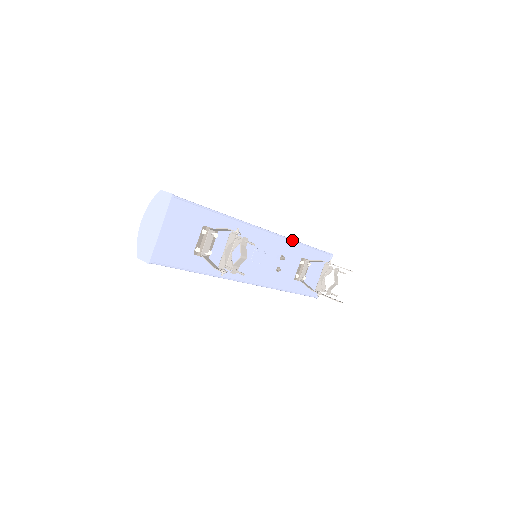
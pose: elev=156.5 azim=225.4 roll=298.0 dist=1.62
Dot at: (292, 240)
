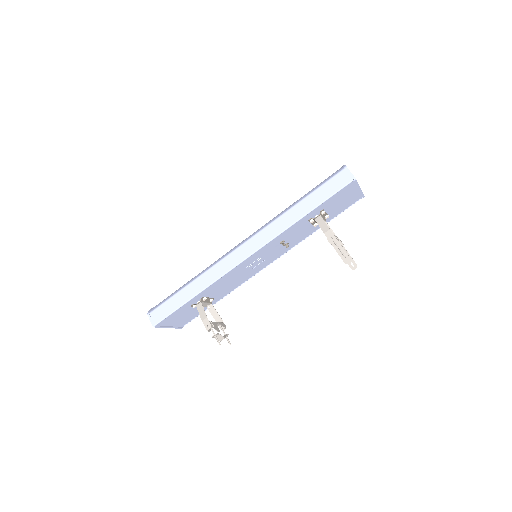
Dot at: (281, 233)
